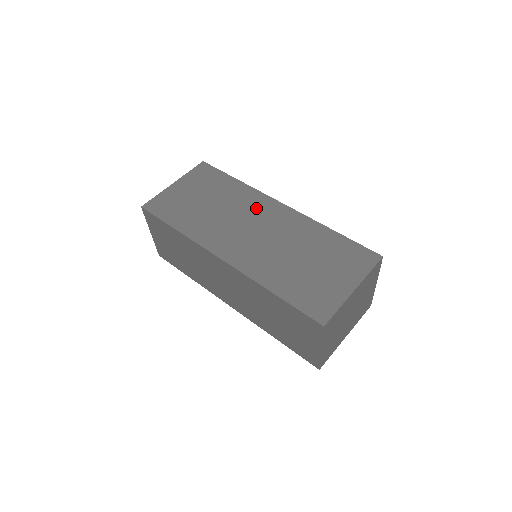
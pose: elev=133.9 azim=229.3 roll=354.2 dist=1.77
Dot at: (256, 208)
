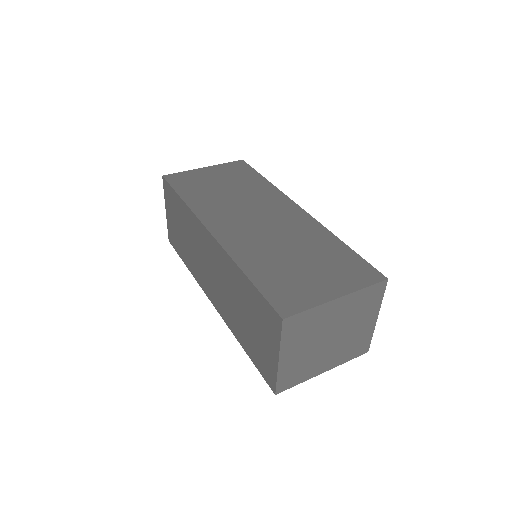
Dot at: (271, 204)
